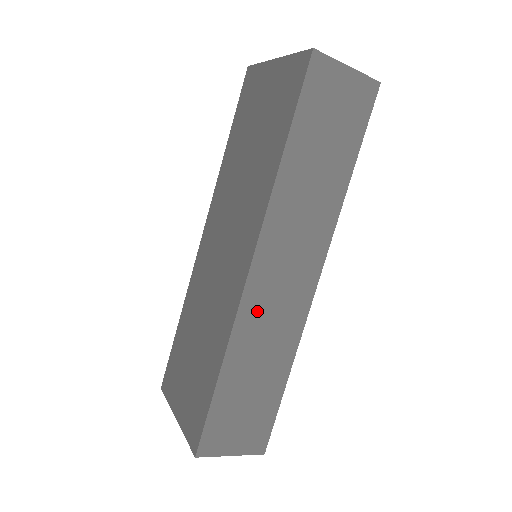
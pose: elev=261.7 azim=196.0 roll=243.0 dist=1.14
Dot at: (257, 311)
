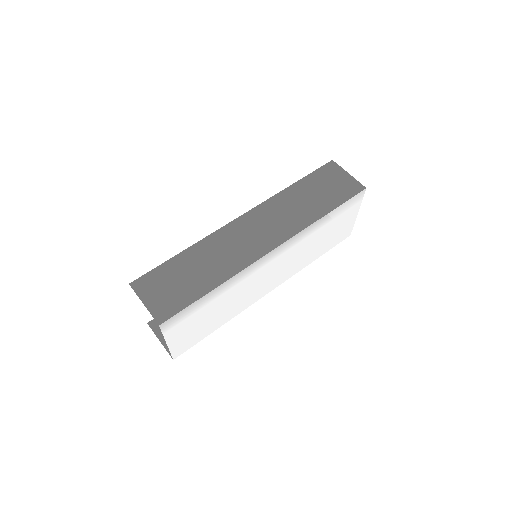
Dot at: (227, 238)
